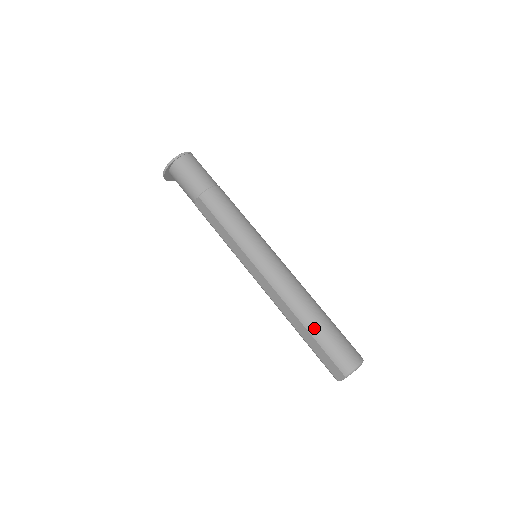
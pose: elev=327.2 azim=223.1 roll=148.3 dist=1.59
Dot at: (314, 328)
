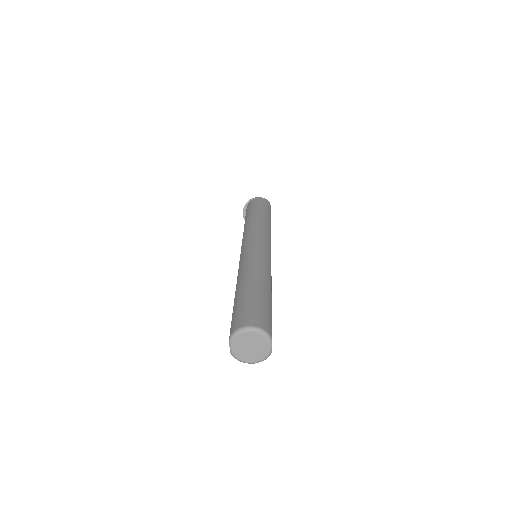
Dot at: (239, 293)
